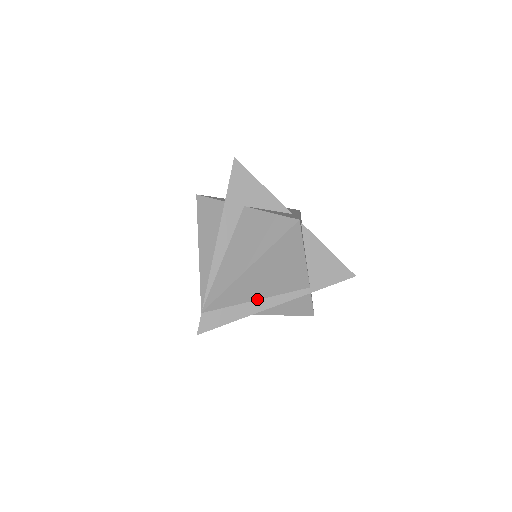
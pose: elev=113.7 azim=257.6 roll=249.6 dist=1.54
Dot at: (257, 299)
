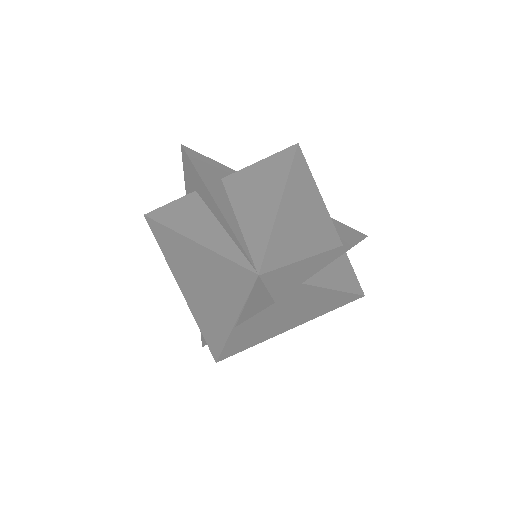
Dot at: (306, 257)
